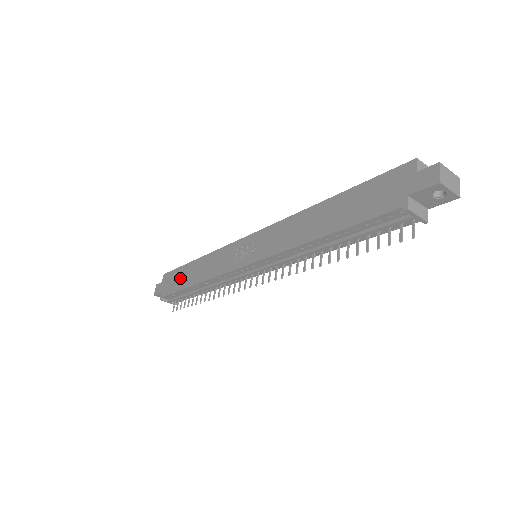
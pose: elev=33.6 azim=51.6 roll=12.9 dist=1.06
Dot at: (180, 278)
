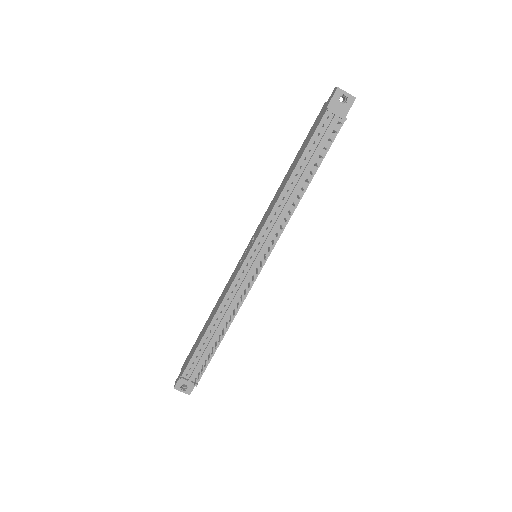
Dot at: (197, 342)
